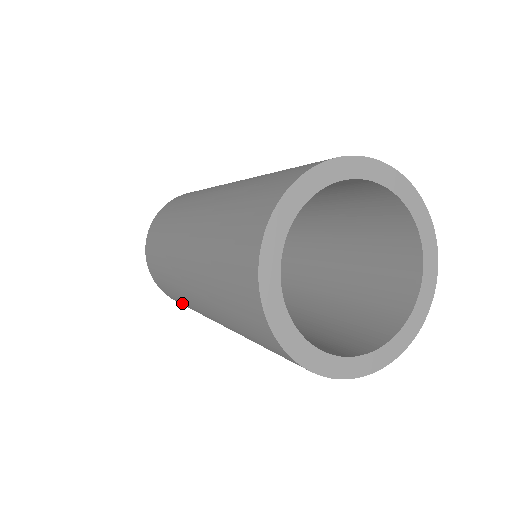
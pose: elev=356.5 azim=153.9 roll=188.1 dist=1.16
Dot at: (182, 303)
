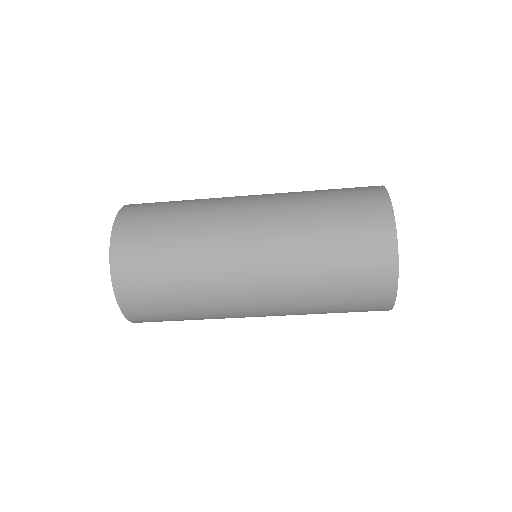
Dot at: (175, 308)
